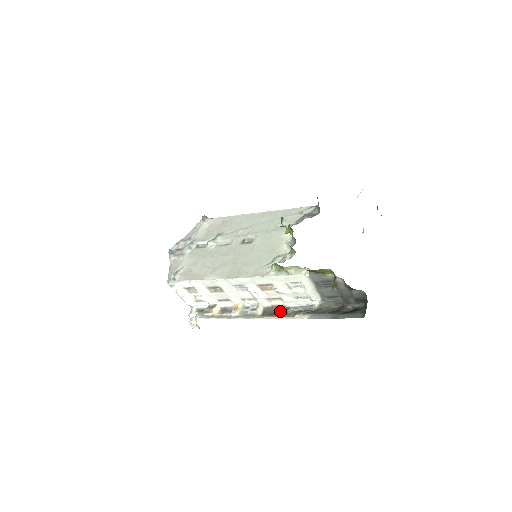
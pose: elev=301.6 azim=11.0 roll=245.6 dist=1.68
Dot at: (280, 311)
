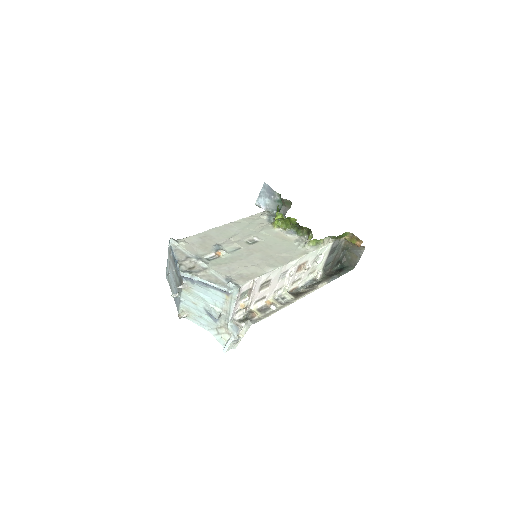
Dot at: (296, 293)
